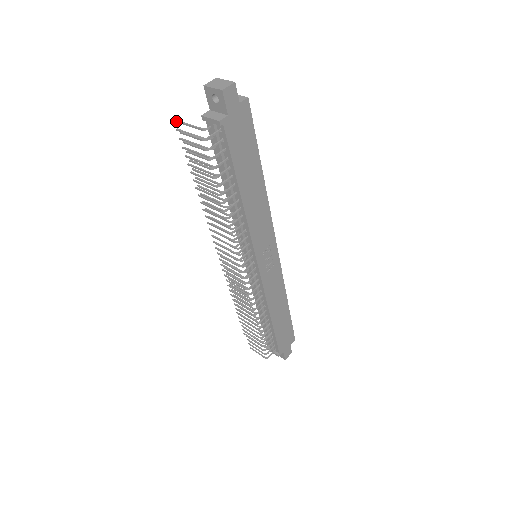
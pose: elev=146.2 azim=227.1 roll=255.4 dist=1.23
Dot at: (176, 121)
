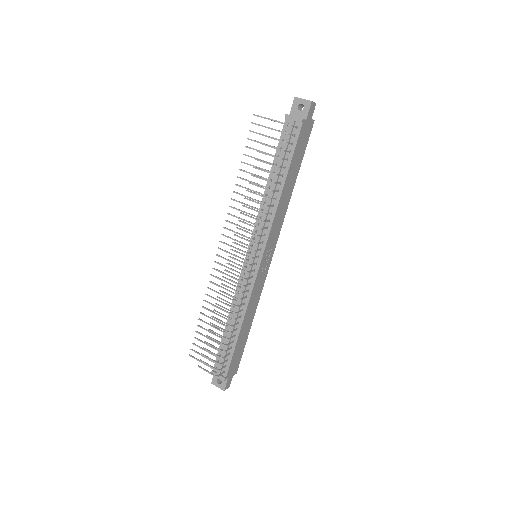
Dot at: (257, 115)
